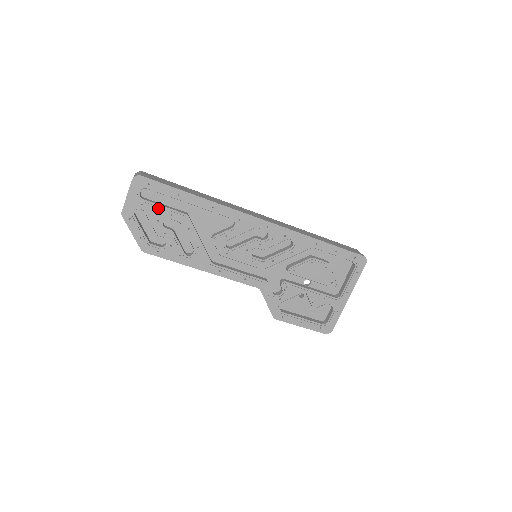
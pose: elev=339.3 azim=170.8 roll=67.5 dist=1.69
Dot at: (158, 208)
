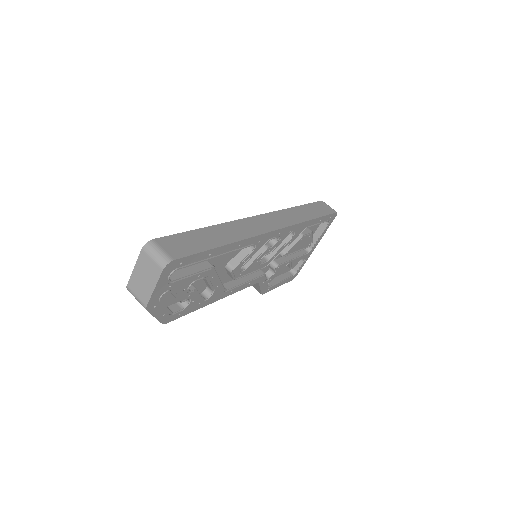
Dot at: (186, 279)
